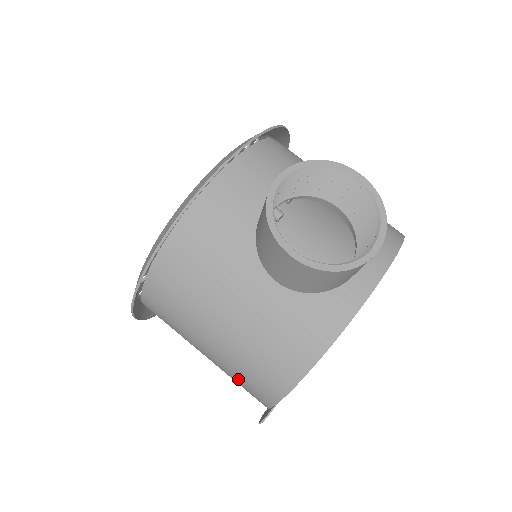
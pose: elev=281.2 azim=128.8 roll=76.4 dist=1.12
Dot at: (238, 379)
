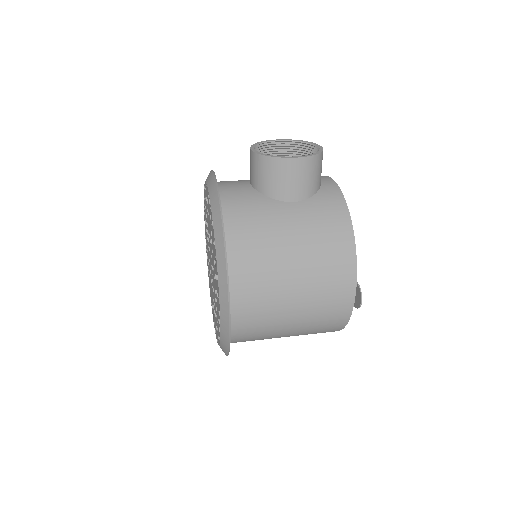
Dot at: (325, 291)
